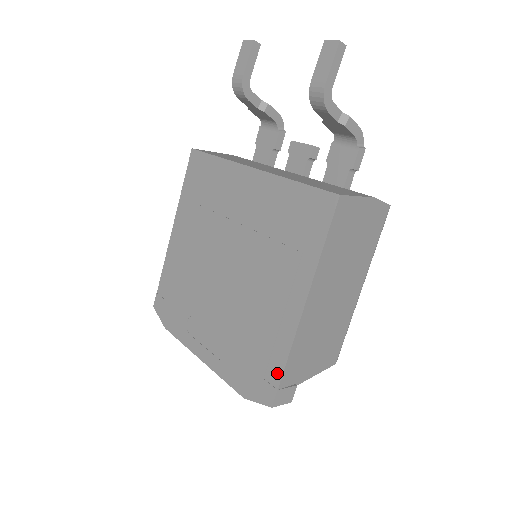
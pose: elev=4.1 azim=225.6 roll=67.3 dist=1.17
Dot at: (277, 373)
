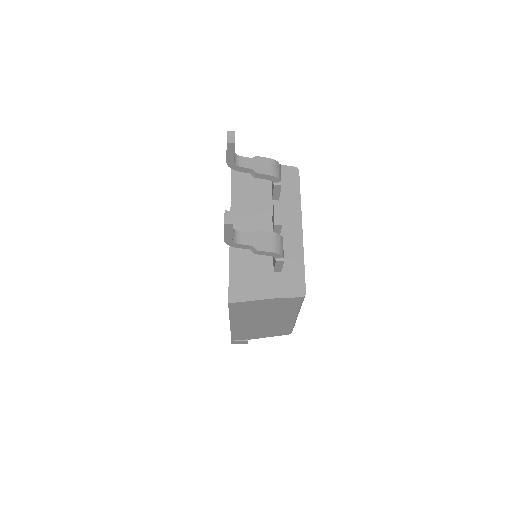
Dot at: occluded
